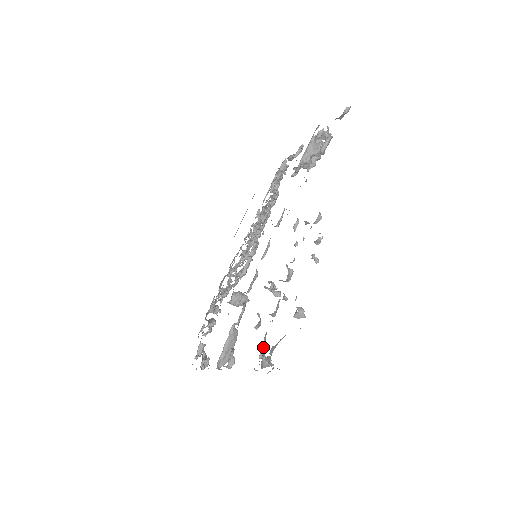
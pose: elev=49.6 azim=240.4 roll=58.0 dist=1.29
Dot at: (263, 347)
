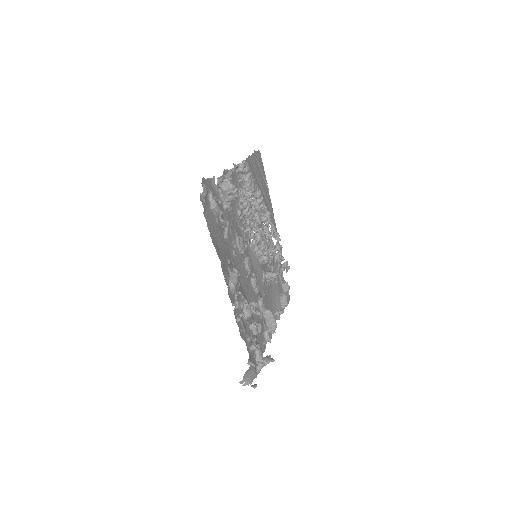
Dot at: (257, 356)
